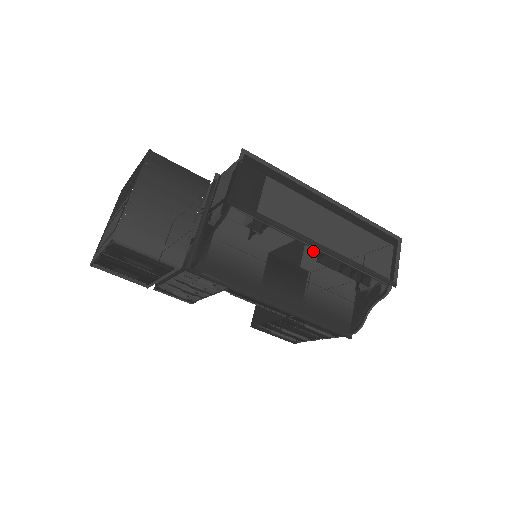
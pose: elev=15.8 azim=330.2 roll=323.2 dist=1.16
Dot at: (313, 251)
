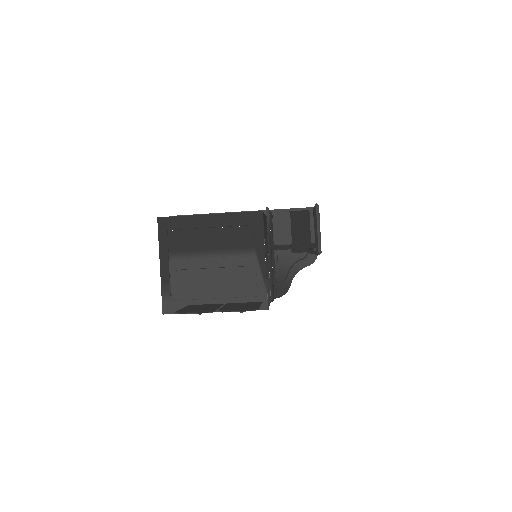
Dot at: occluded
